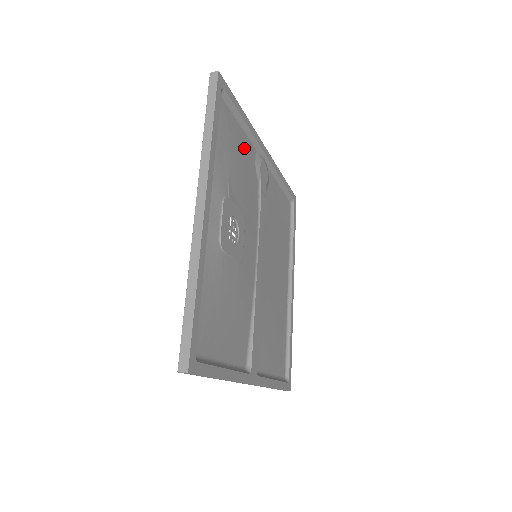
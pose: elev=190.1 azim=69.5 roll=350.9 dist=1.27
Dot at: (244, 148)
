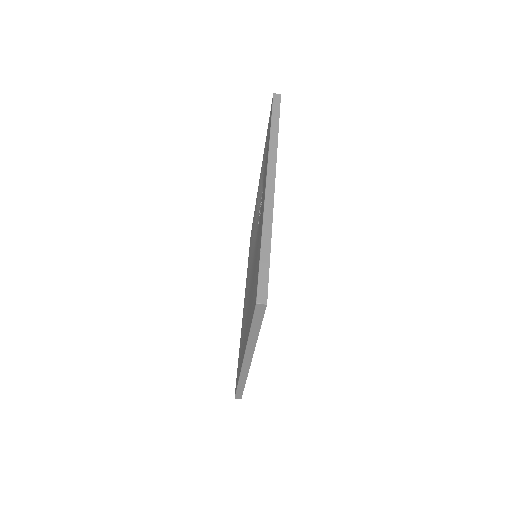
Dot at: occluded
